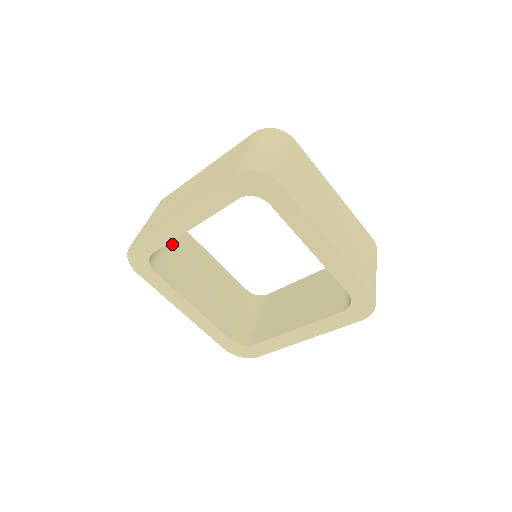
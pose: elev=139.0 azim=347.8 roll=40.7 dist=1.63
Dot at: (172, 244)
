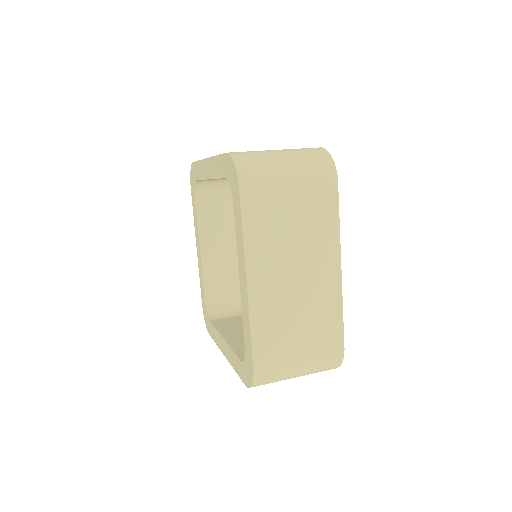
Dot at: occluded
